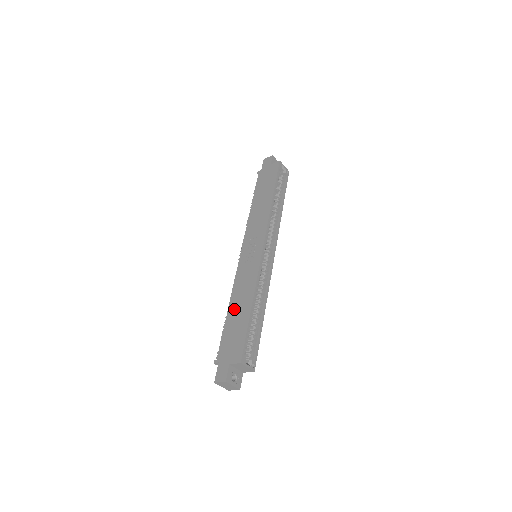
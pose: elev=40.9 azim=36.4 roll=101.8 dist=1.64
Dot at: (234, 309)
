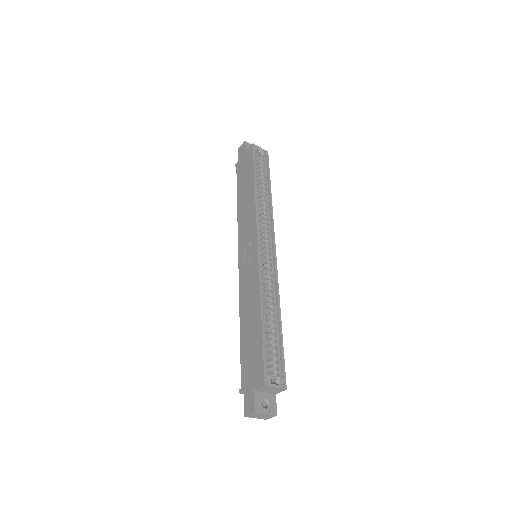
Dot at: (245, 324)
